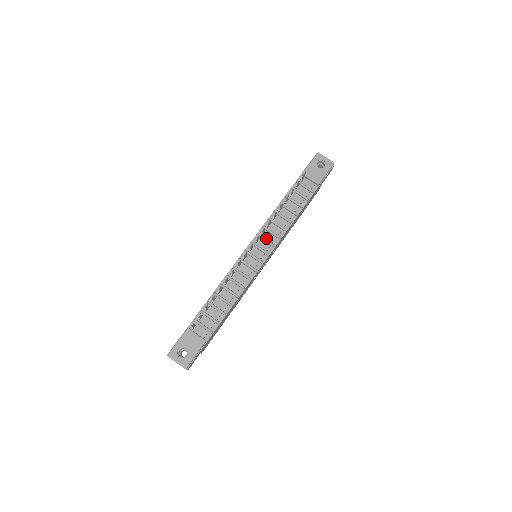
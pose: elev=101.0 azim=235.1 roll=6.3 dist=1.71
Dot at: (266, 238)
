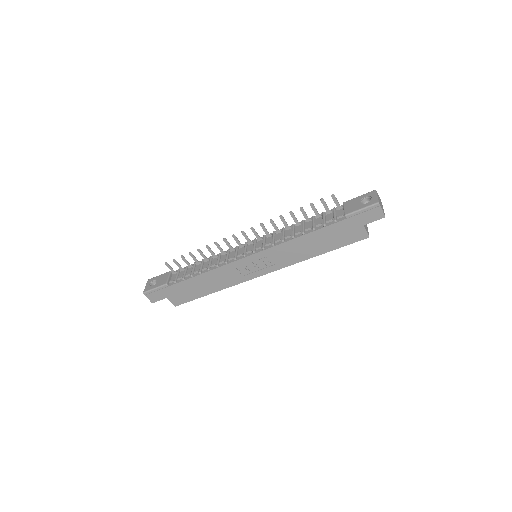
Dot at: (267, 241)
